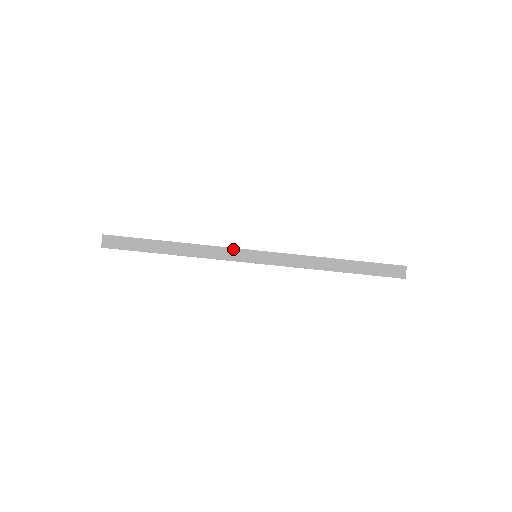
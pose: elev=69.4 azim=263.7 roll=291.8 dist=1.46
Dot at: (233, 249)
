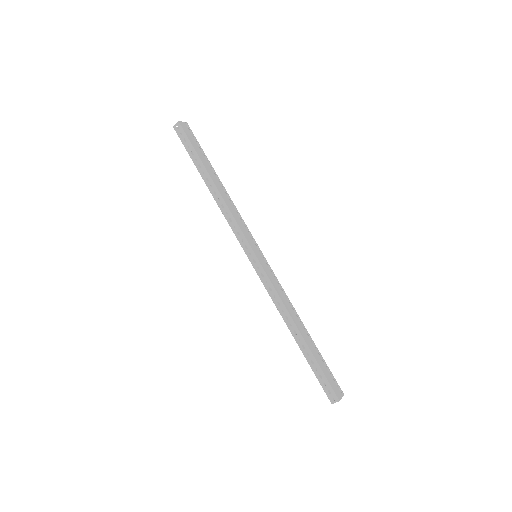
Dot at: (250, 232)
